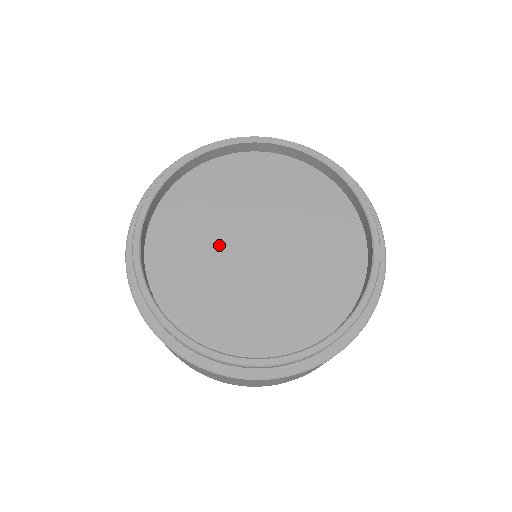
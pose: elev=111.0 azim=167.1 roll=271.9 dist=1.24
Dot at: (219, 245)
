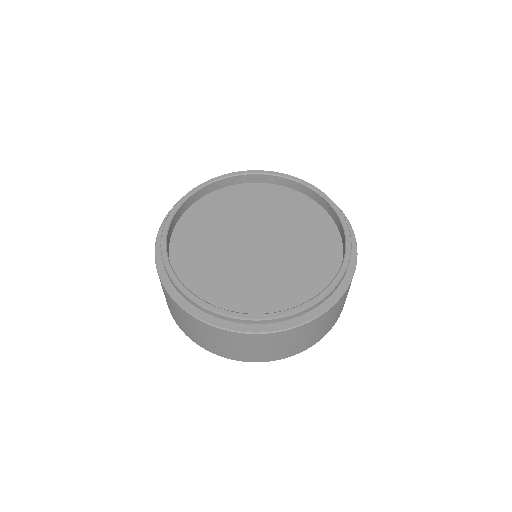
Dot at: (227, 243)
